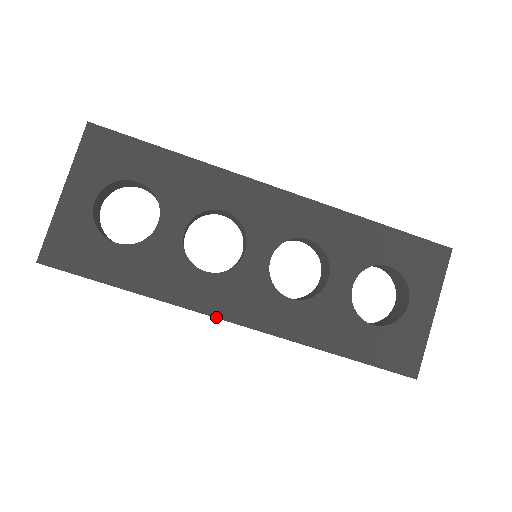
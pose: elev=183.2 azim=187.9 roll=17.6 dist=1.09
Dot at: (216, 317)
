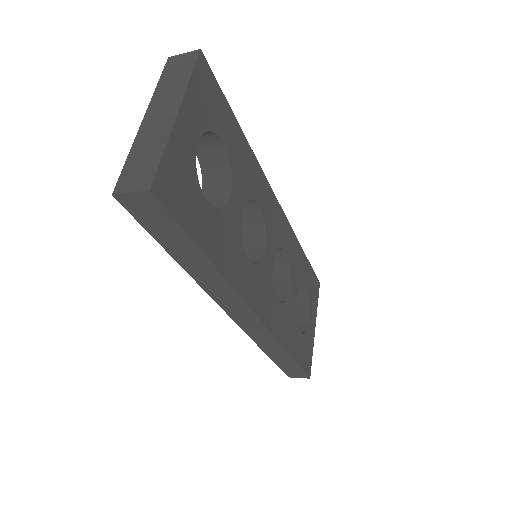
Dot at: (251, 308)
